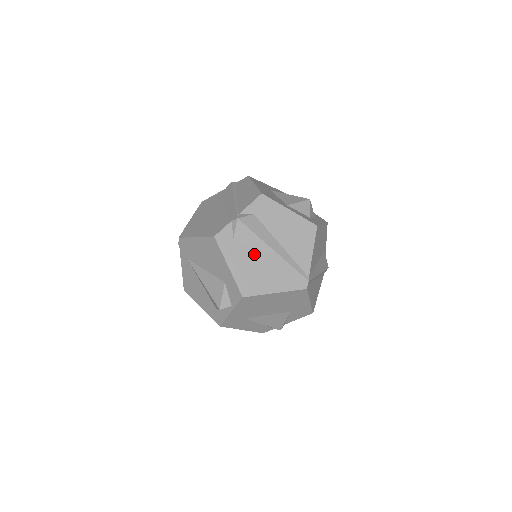
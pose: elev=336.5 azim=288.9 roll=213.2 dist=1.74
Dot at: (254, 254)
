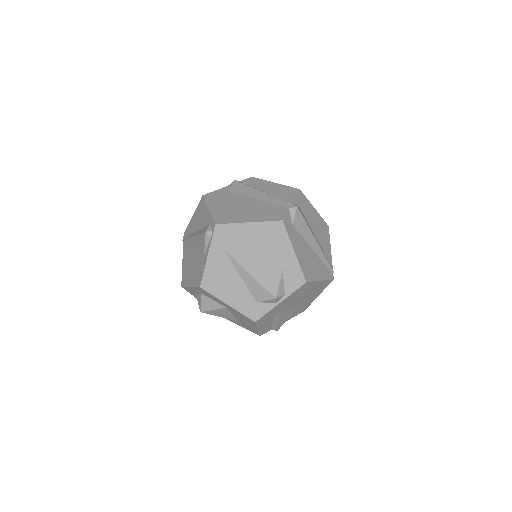
Dot at: (305, 243)
